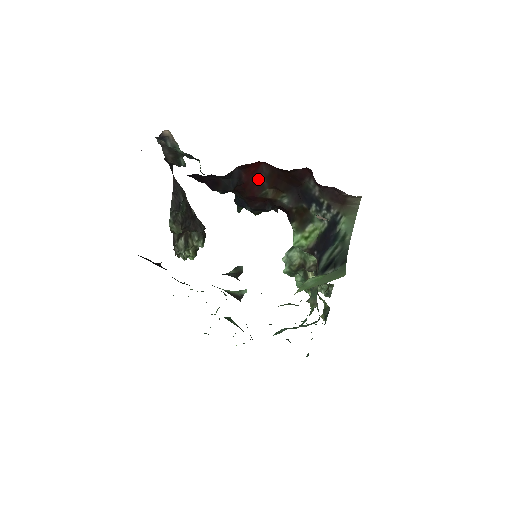
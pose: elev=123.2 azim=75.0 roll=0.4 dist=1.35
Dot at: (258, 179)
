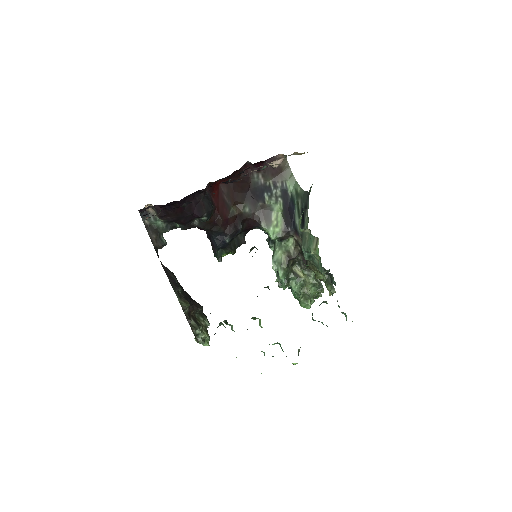
Dot at: (223, 201)
